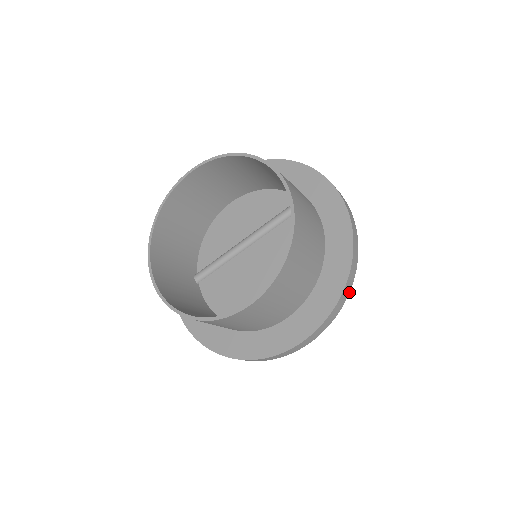
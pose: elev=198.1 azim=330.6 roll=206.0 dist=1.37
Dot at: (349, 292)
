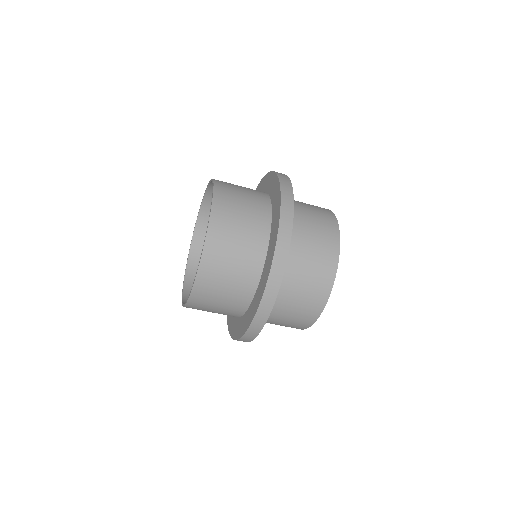
Dot at: occluded
